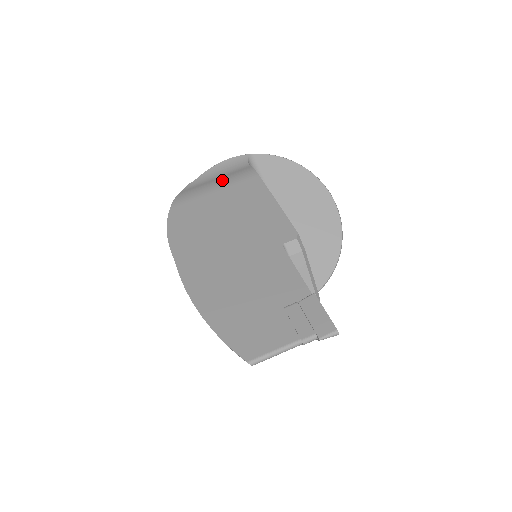
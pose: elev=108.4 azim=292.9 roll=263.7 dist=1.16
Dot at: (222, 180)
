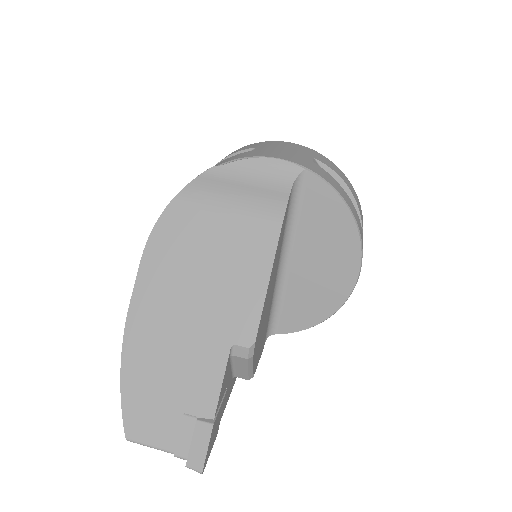
Dot at: (244, 198)
